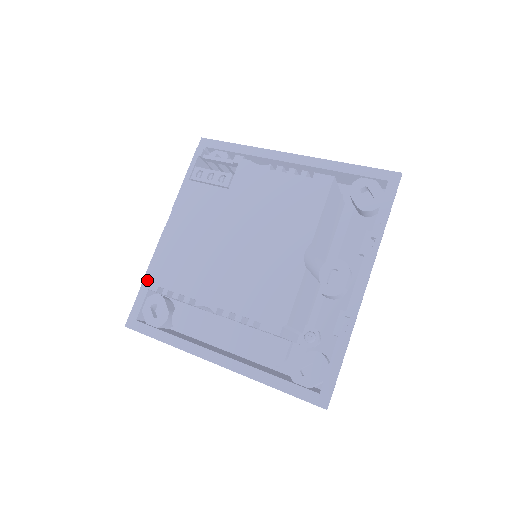
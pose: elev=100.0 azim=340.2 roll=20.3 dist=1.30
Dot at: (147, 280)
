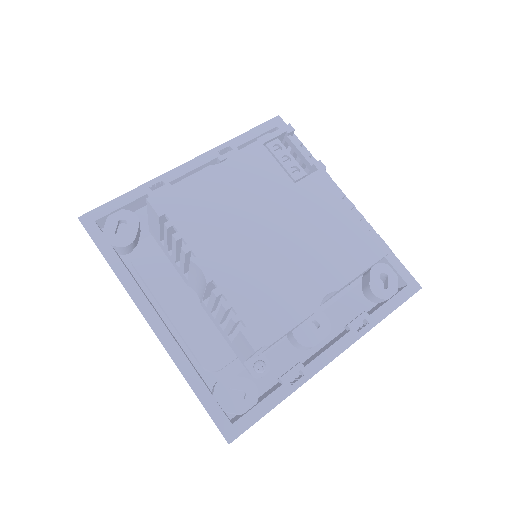
Dot at: (158, 198)
